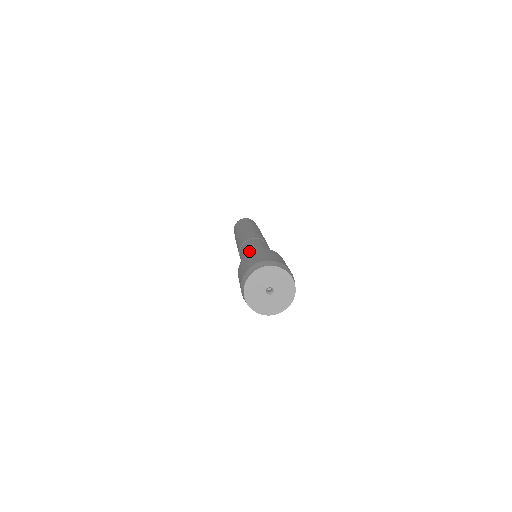
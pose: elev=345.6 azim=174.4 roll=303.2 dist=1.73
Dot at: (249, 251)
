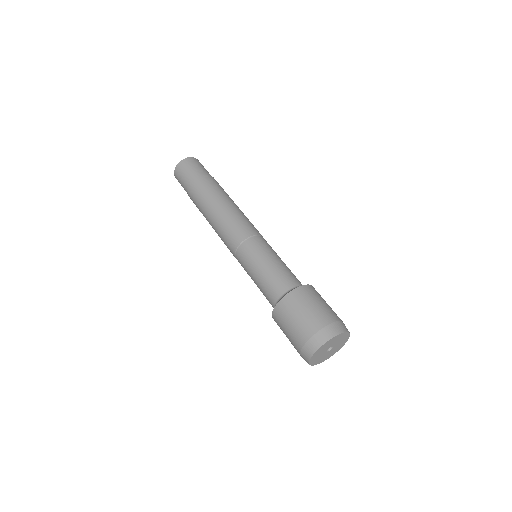
Dot at: (269, 275)
